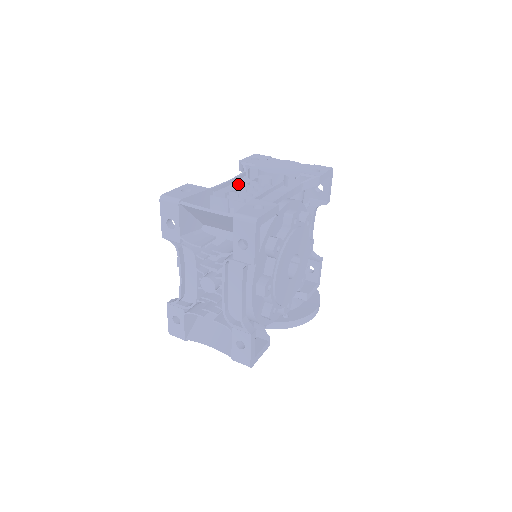
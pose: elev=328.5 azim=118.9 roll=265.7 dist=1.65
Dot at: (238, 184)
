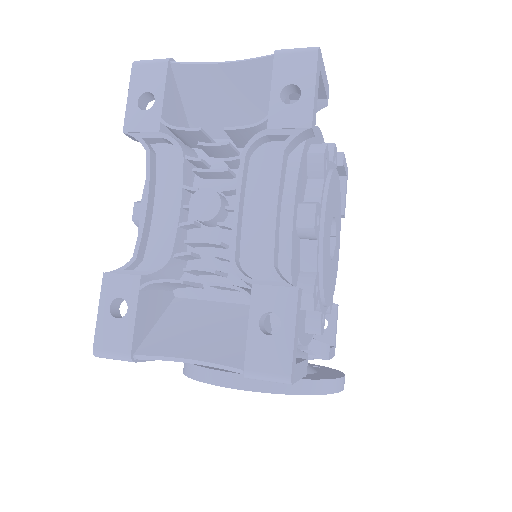
Dot at: occluded
